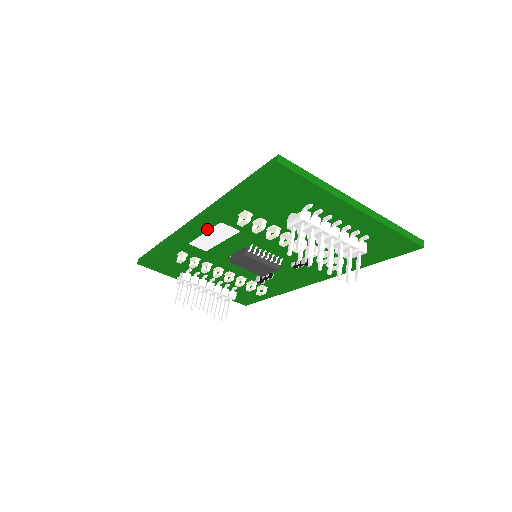
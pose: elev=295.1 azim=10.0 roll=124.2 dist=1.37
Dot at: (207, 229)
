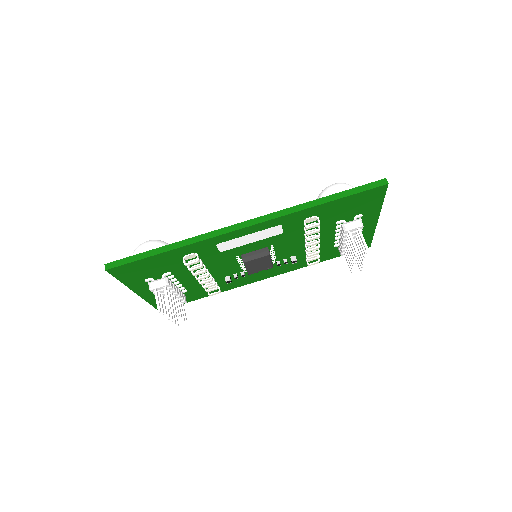
Dot at: (258, 230)
